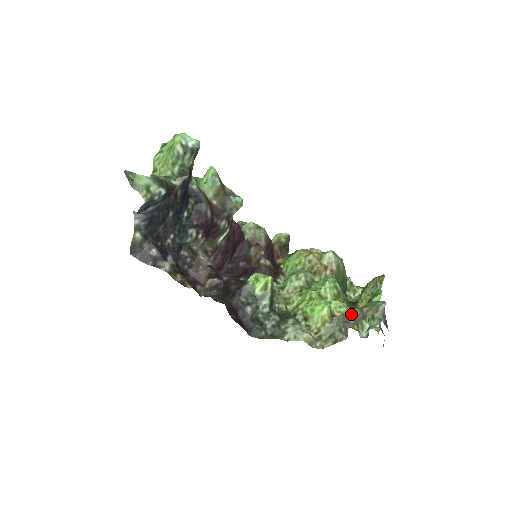
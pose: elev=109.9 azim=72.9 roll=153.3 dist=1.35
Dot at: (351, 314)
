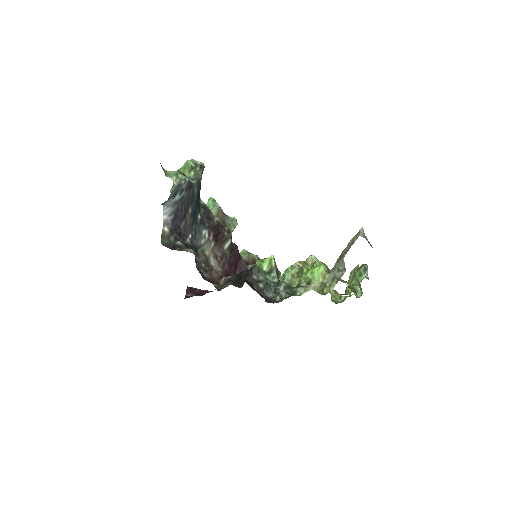
Dot at: (342, 253)
